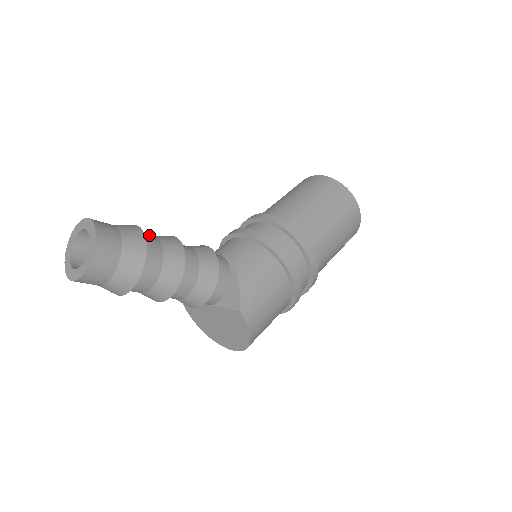
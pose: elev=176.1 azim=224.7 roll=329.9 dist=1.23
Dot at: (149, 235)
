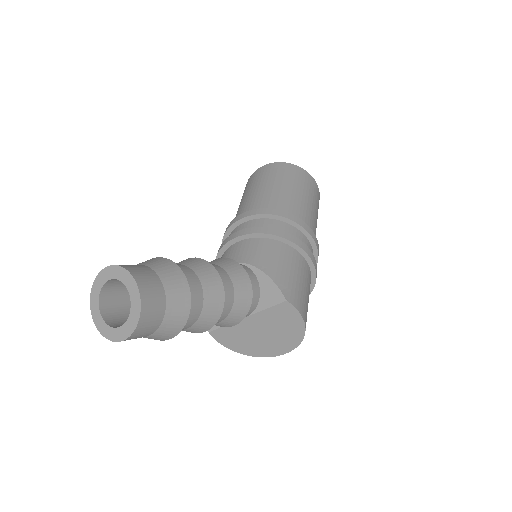
Dot at: occluded
